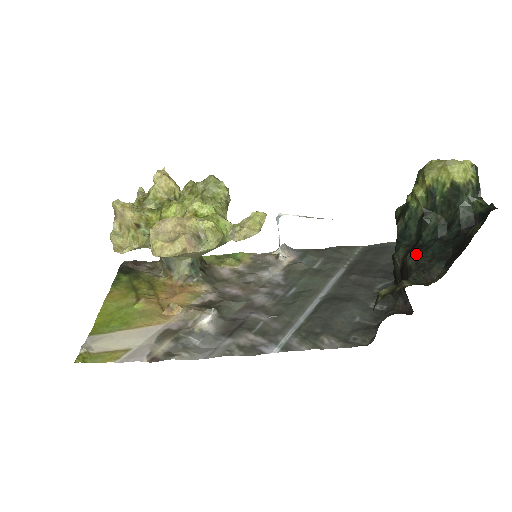
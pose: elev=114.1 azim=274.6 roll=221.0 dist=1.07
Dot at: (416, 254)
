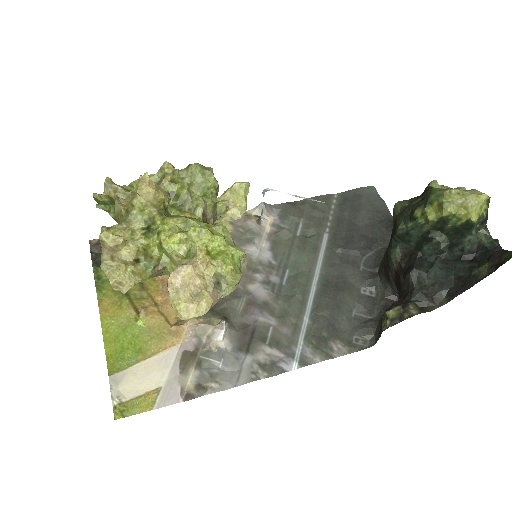
Dot at: (419, 273)
